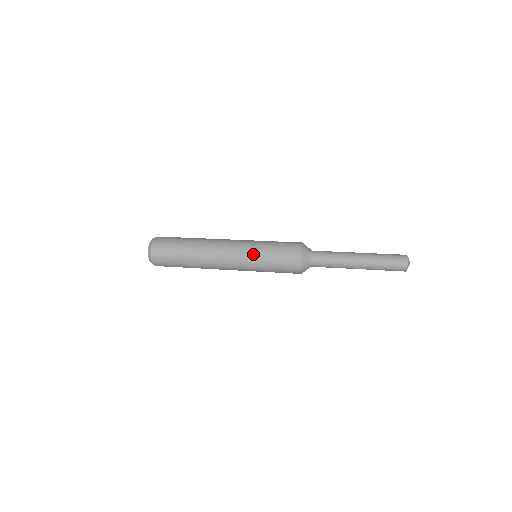
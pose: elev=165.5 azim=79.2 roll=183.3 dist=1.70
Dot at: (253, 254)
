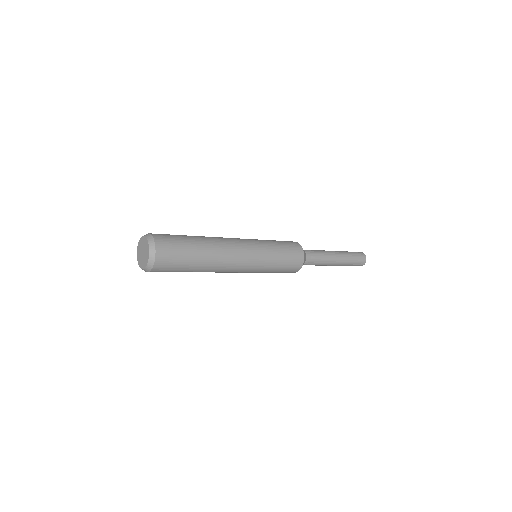
Dot at: (260, 241)
